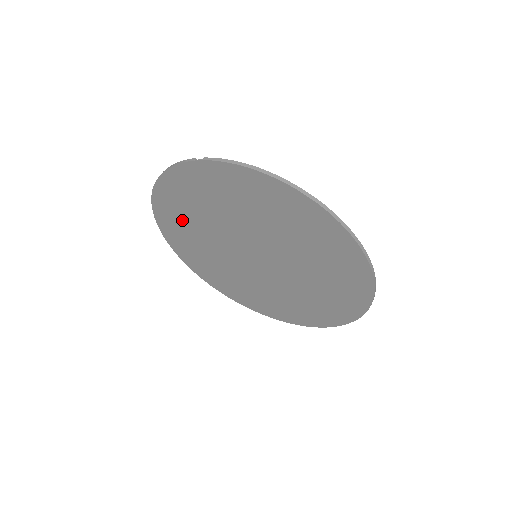
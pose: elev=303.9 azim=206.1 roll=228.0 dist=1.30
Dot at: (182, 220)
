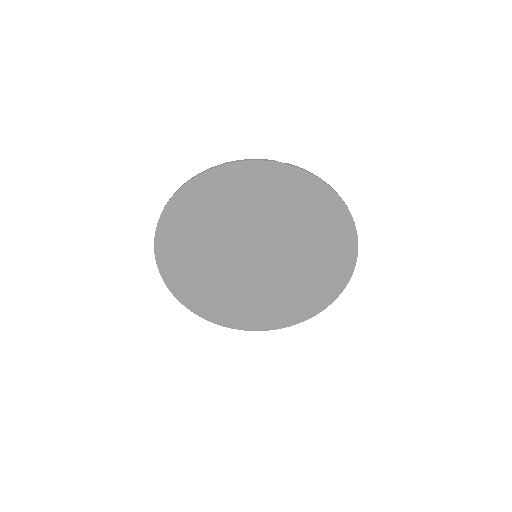
Dot at: (205, 210)
